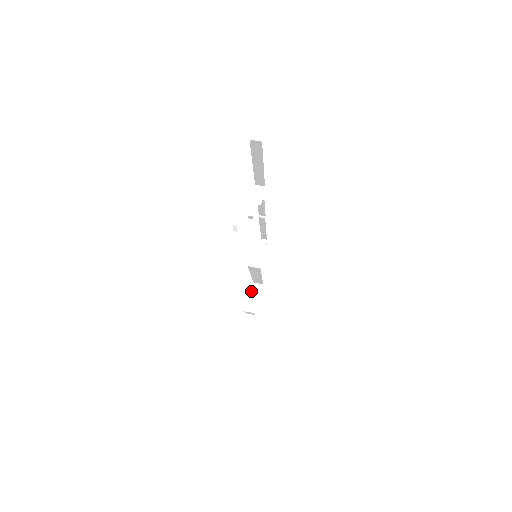
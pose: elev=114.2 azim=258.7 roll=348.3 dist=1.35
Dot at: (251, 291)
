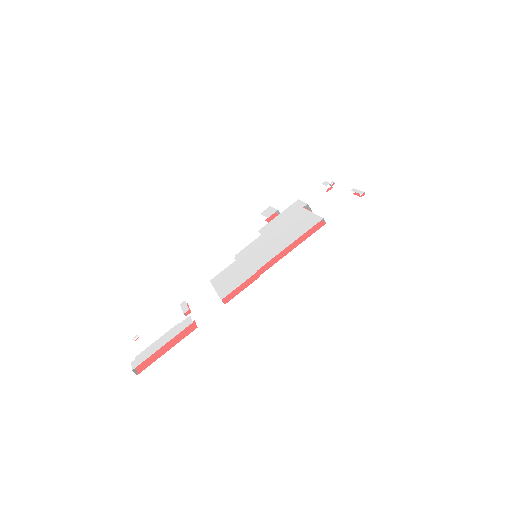
Dot at: (304, 202)
